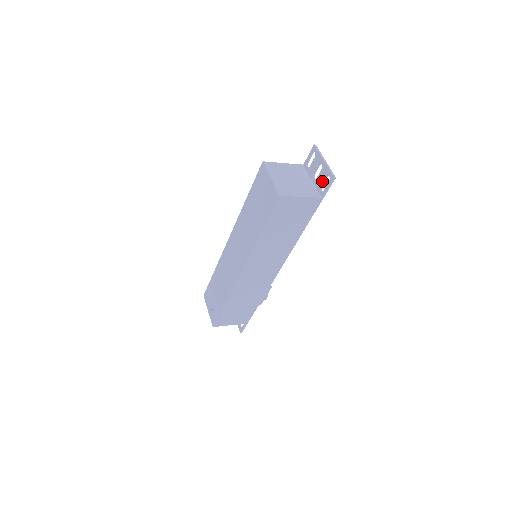
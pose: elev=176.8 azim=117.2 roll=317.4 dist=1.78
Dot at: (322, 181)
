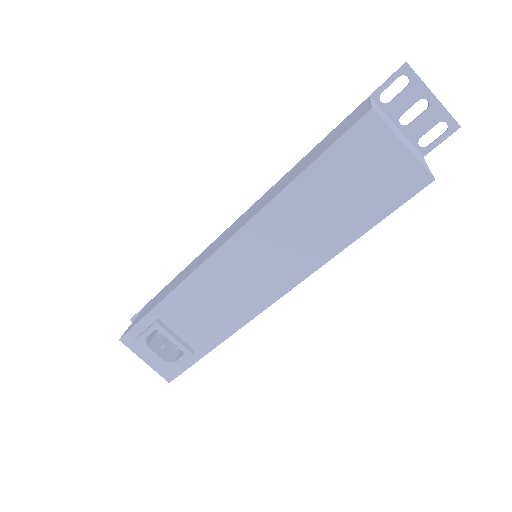
Dot at: (427, 130)
